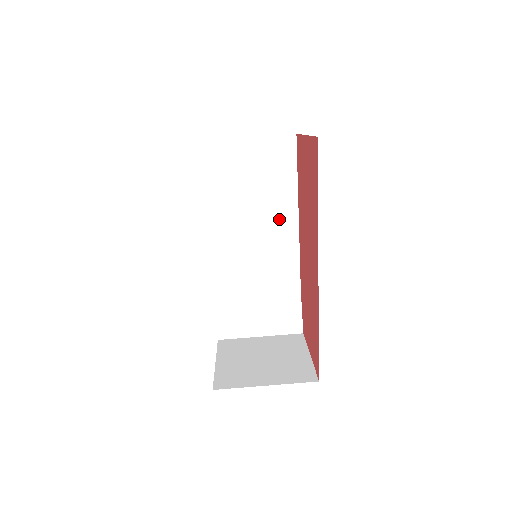
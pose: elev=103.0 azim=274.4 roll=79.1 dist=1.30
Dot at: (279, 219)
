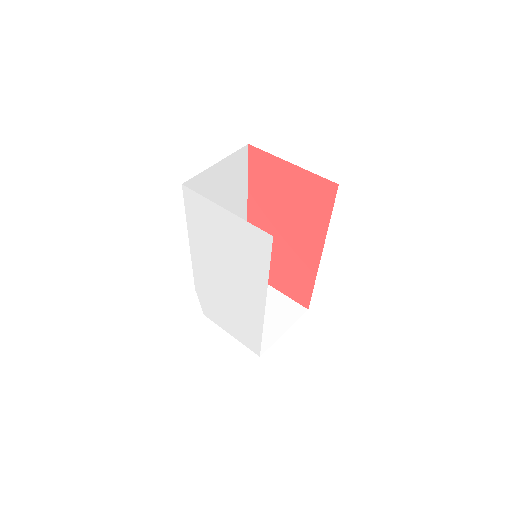
Dot at: (236, 210)
